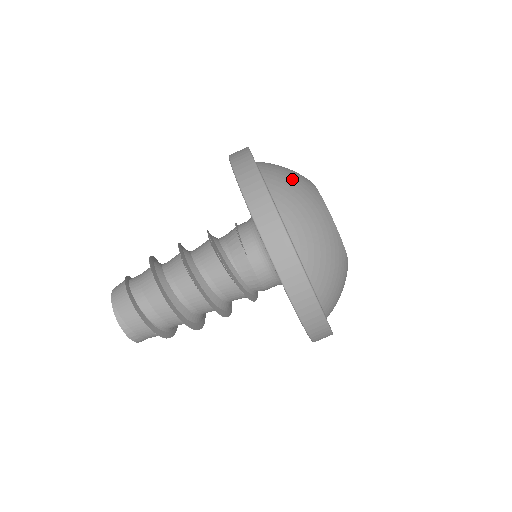
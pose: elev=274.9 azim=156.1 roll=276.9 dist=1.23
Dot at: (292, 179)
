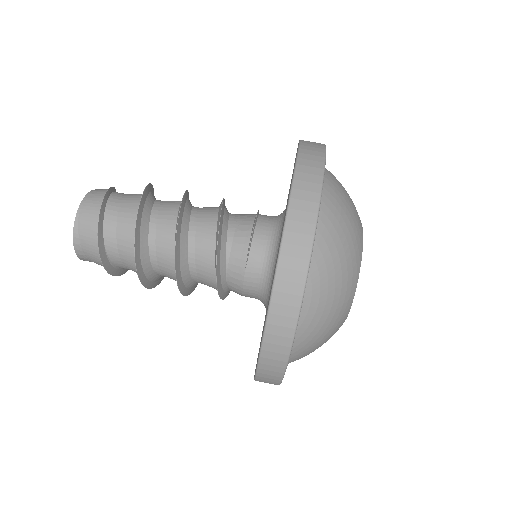
Dot at: (345, 233)
